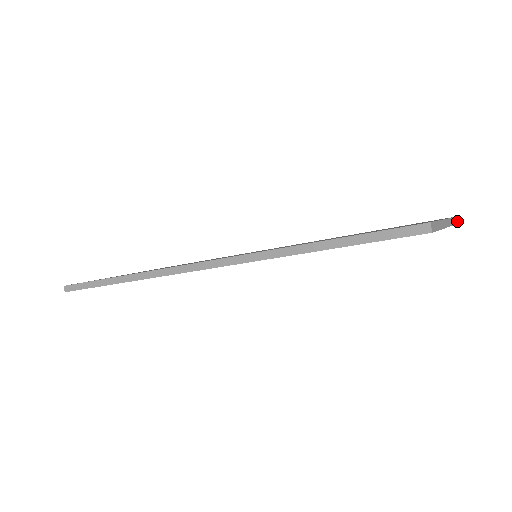
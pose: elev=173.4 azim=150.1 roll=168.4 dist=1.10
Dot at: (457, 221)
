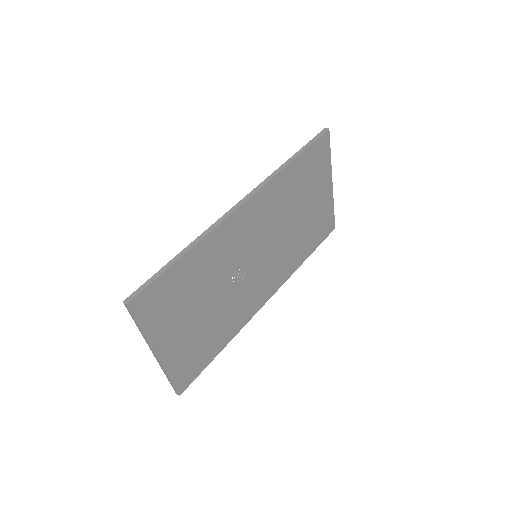
Dot at: (333, 213)
